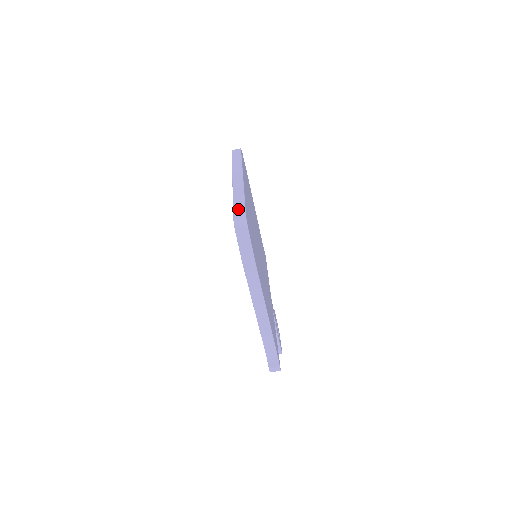
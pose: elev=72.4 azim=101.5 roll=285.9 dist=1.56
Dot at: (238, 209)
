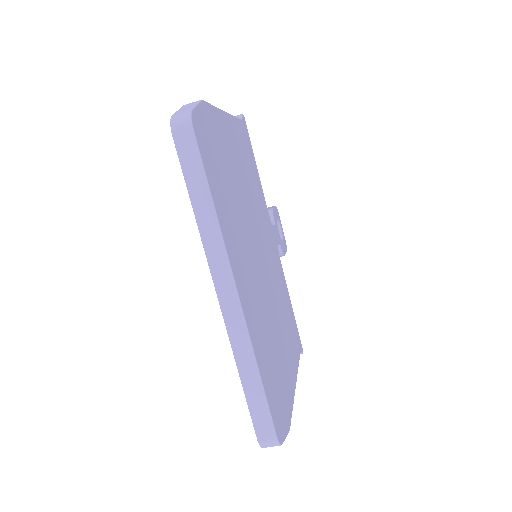
Dot at: (258, 415)
